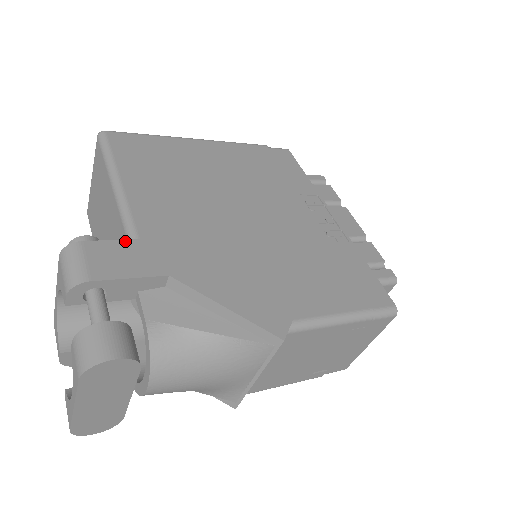
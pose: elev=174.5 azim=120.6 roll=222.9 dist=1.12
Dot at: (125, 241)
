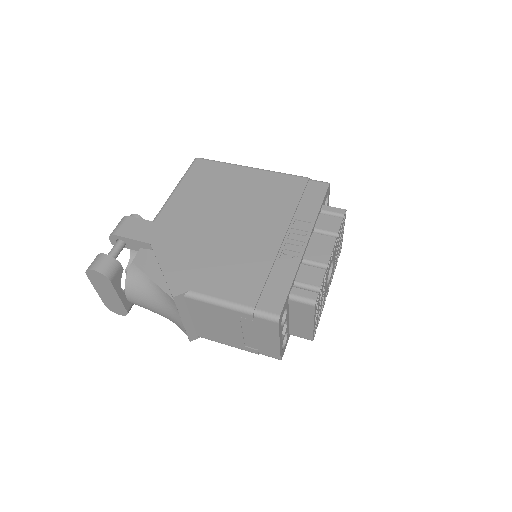
Dot at: (147, 221)
